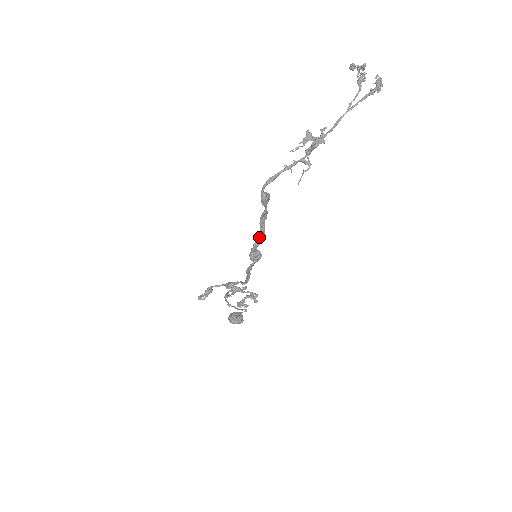
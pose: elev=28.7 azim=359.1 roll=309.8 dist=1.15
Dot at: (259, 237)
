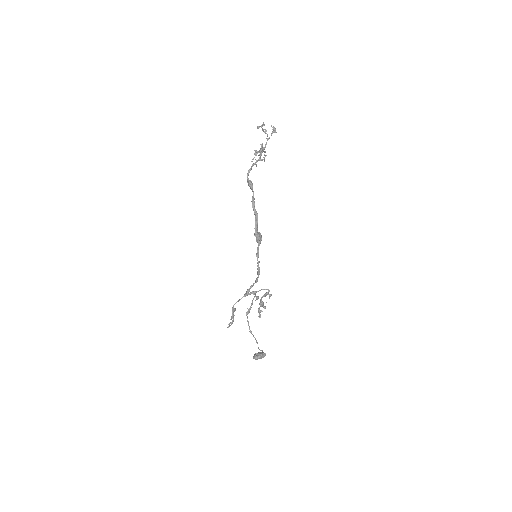
Dot at: (256, 218)
